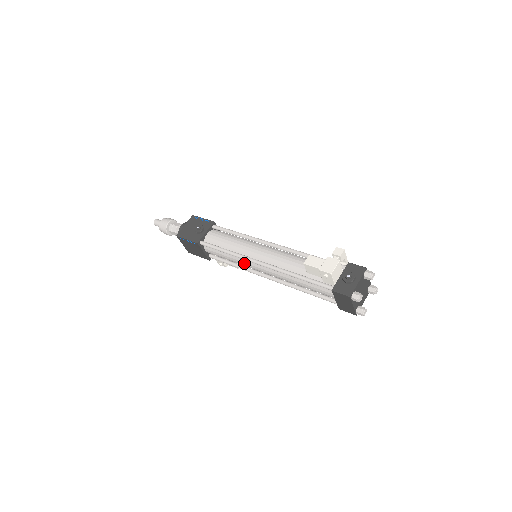
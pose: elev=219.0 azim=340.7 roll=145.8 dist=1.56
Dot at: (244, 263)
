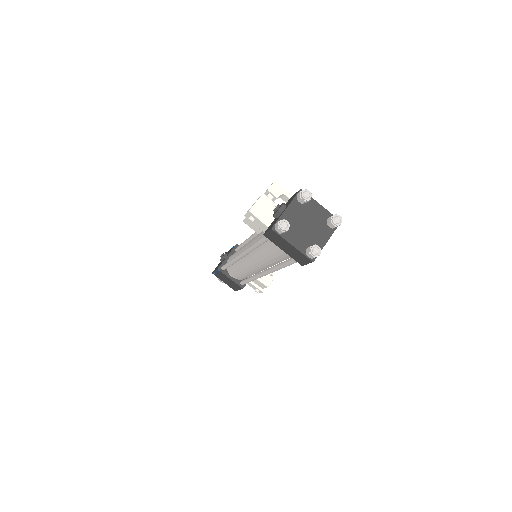
Dot at: (243, 267)
